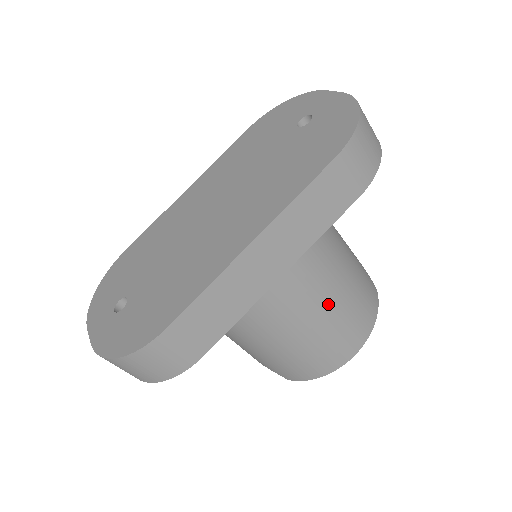
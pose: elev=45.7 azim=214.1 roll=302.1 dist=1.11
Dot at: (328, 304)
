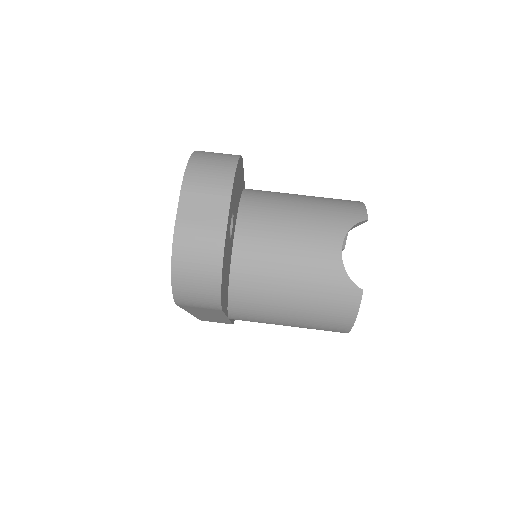
Dot at: occluded
